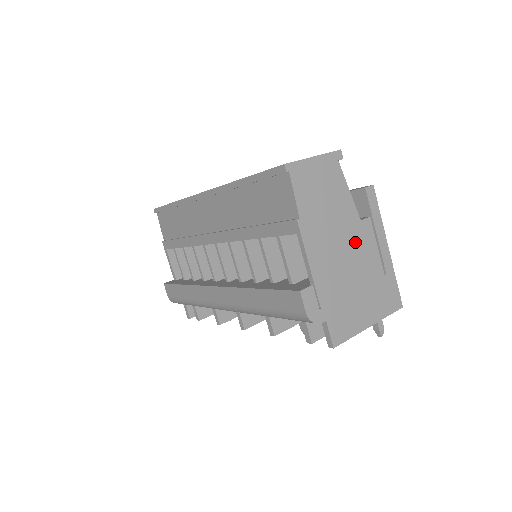
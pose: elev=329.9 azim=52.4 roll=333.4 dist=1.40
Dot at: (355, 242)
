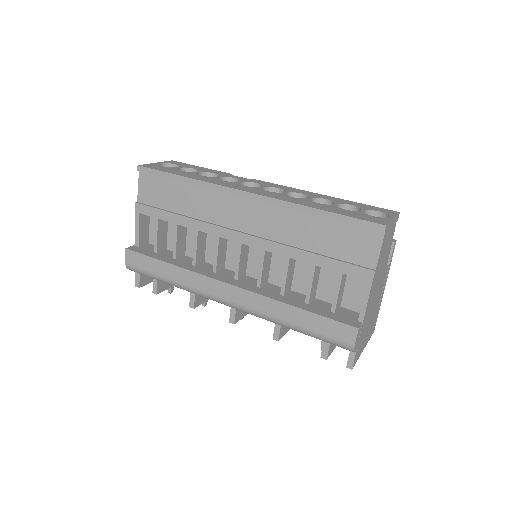
Dot at: (380, 286)
